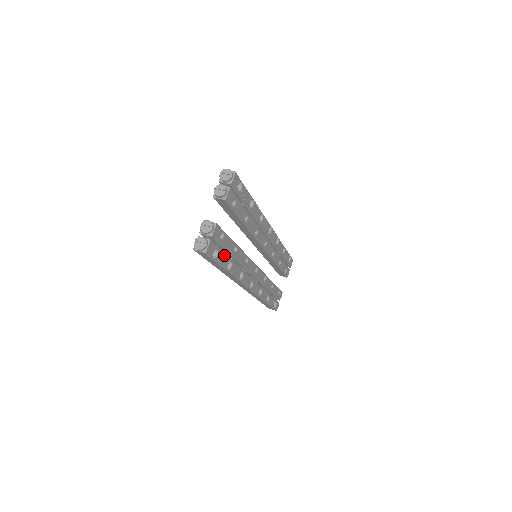
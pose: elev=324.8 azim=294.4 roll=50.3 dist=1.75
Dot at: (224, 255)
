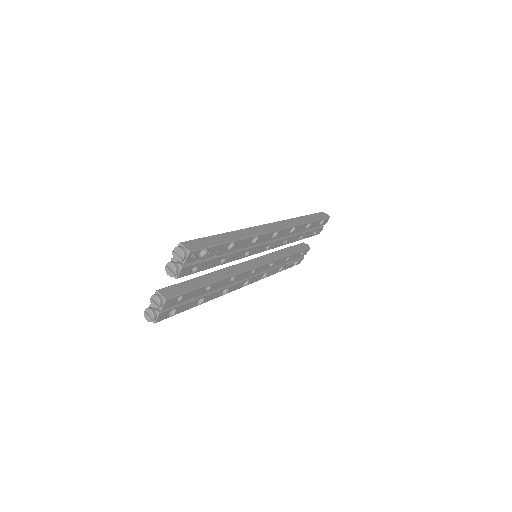
Dot at: (188, 303)
